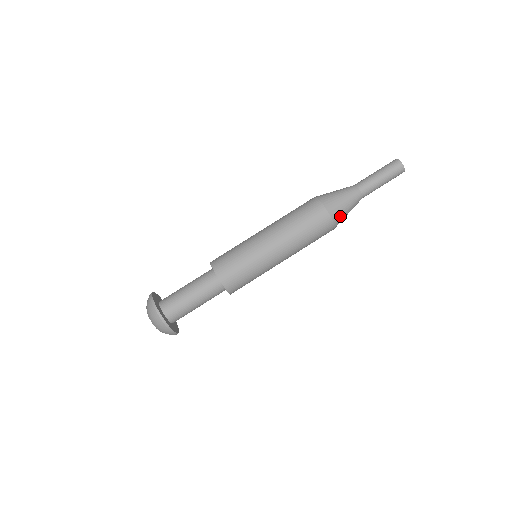
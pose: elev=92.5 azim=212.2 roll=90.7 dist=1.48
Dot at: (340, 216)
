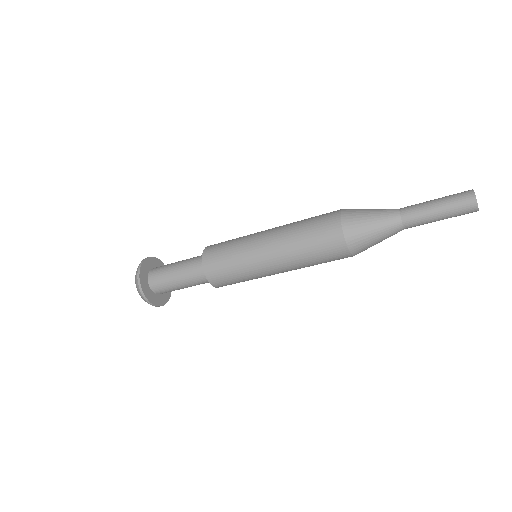
Dot at: (355, 224)
